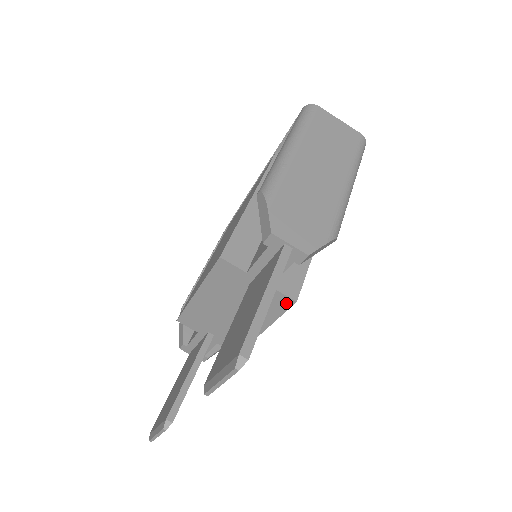
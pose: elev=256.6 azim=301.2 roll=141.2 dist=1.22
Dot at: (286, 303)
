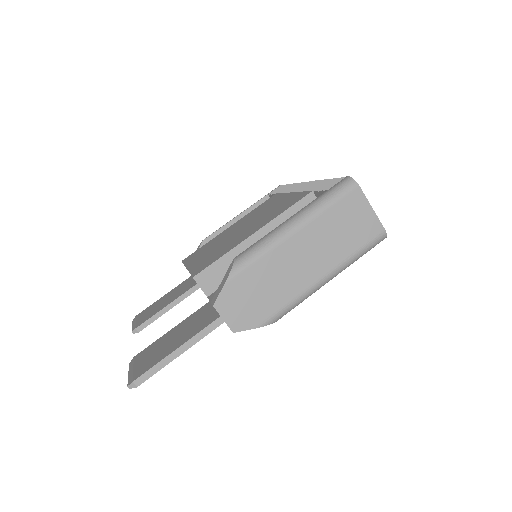
Dot at: occluded
